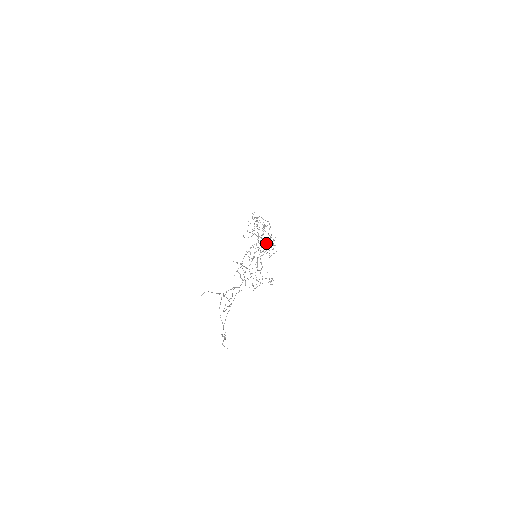
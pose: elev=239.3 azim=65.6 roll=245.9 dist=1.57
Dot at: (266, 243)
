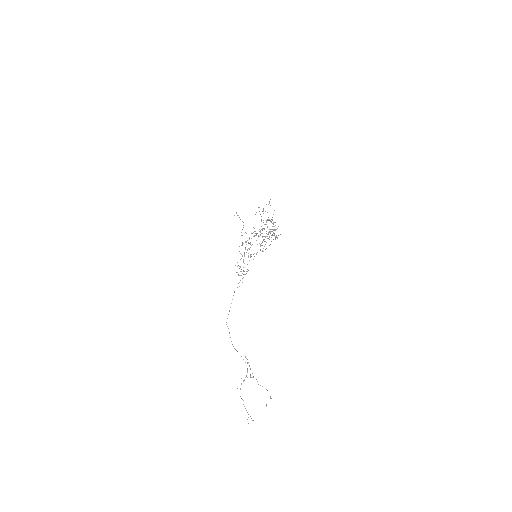
Dot at: occluded
